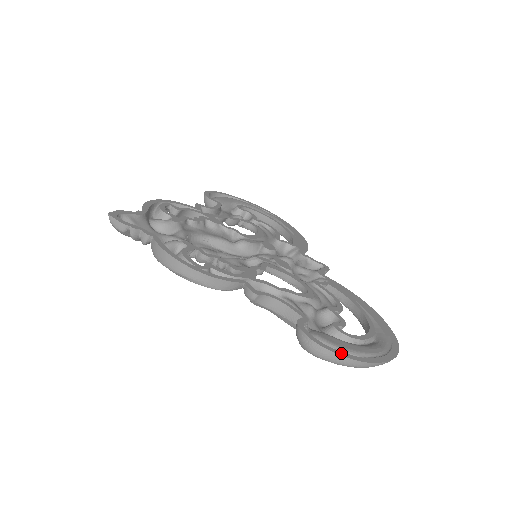
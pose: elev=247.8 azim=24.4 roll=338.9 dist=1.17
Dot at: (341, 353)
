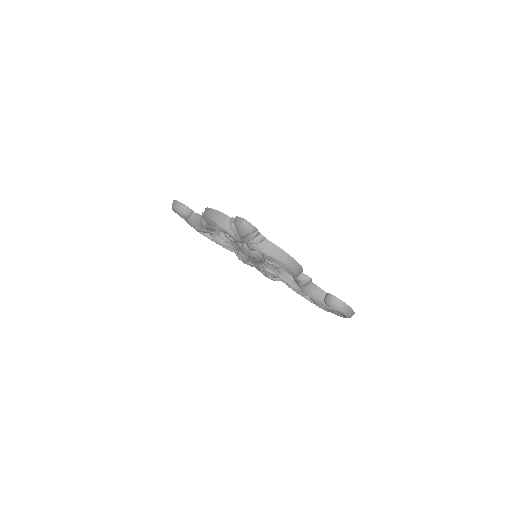
Dot at: (351, 309)
